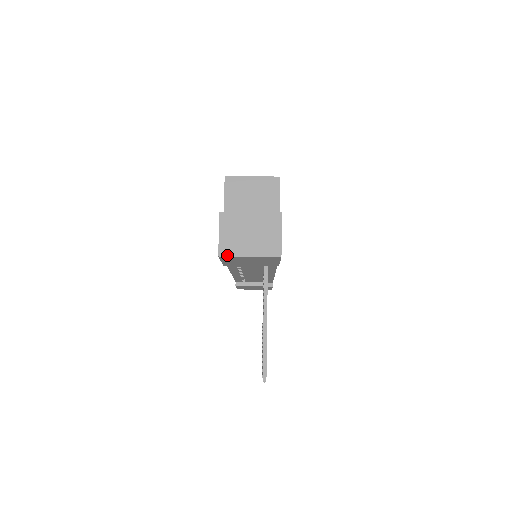
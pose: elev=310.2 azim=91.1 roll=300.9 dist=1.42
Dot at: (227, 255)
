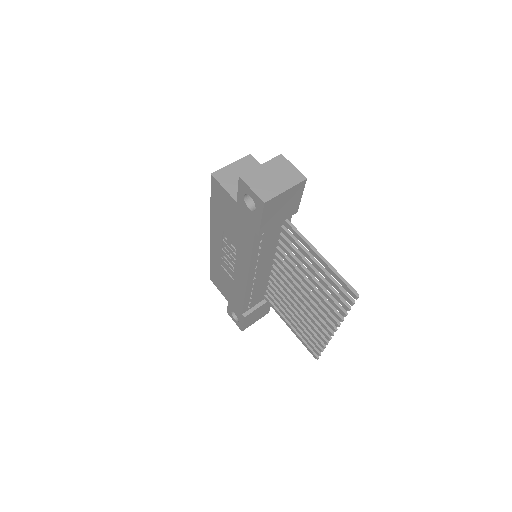
Dot at: (270, 199)
